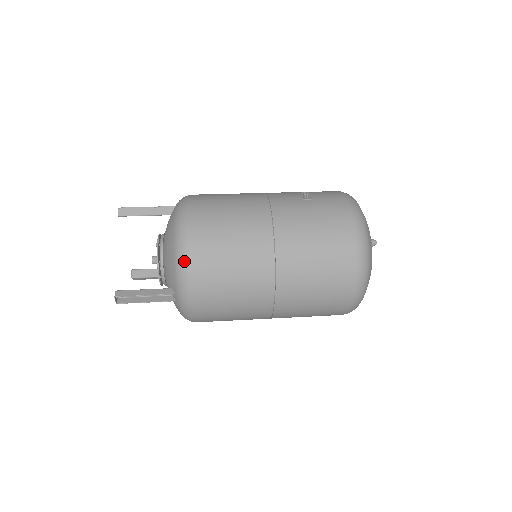
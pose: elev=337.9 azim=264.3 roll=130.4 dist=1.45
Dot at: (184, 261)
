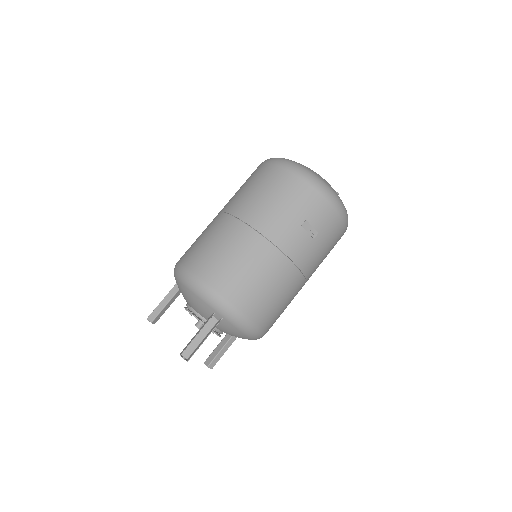
Dot at: occluded
